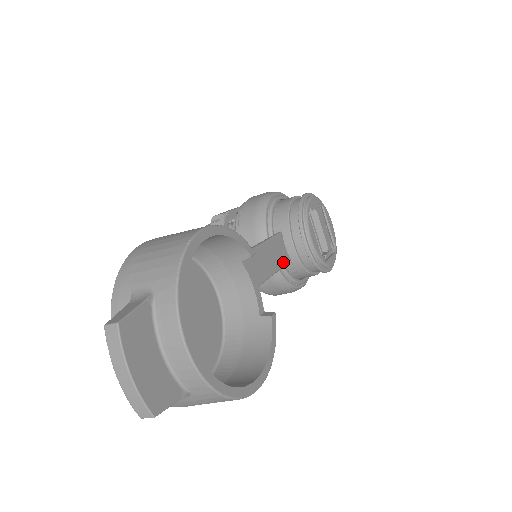
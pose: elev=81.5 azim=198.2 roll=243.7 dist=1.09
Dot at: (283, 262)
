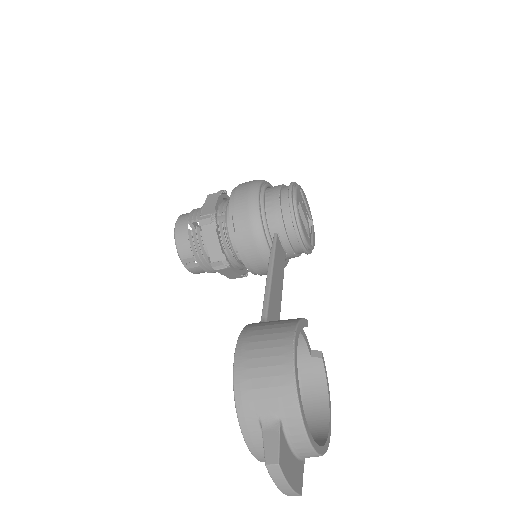
Dot at: (284, 261)
